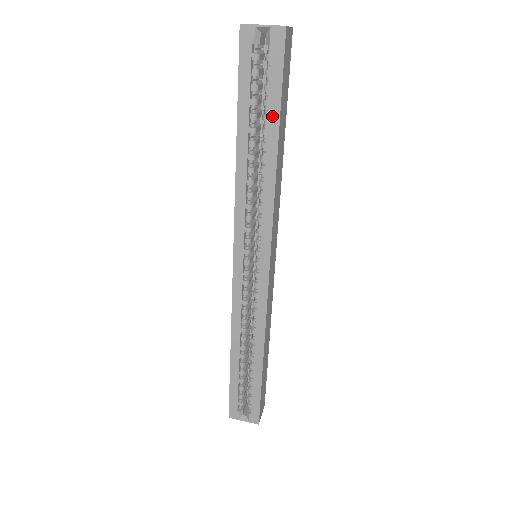
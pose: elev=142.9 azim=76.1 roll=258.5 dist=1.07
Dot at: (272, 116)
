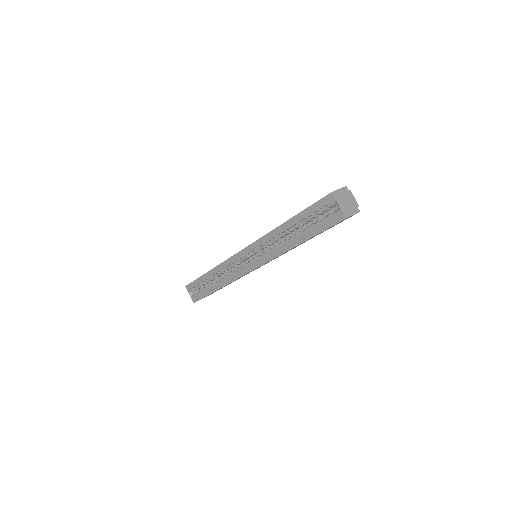
Dot at: (308, 234)
